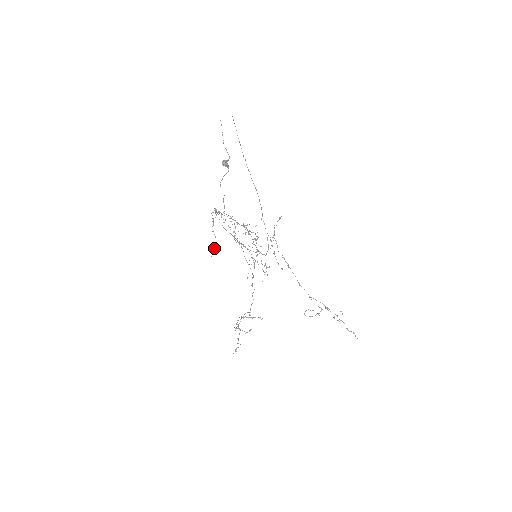
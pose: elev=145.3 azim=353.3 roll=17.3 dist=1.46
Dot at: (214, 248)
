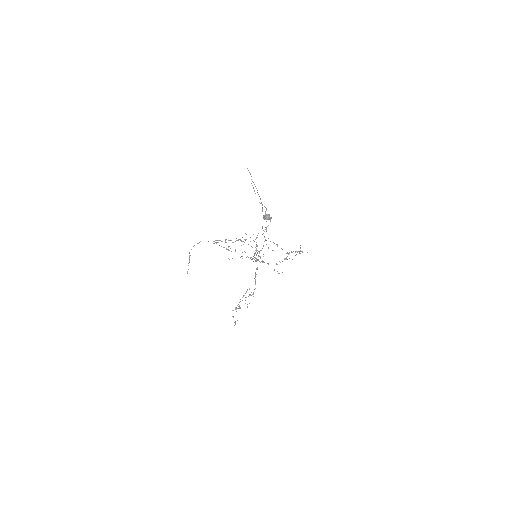
Dot at: occluded
